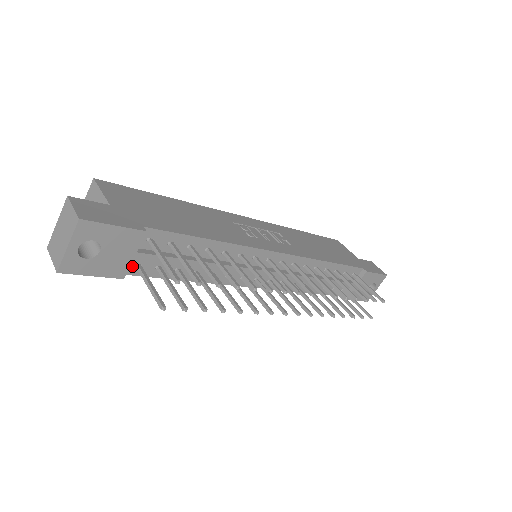
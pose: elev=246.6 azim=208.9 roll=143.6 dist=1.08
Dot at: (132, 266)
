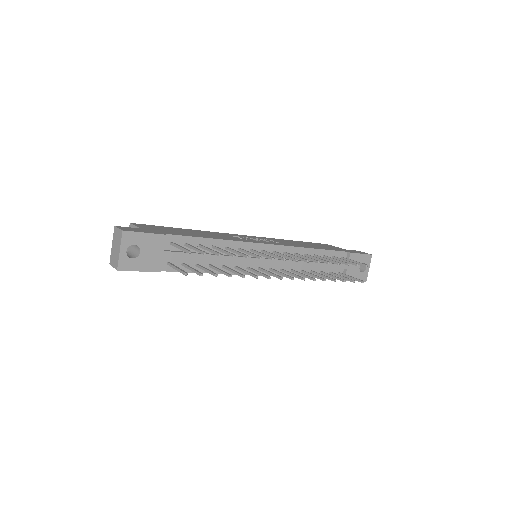
Dot at: (164, 264)
